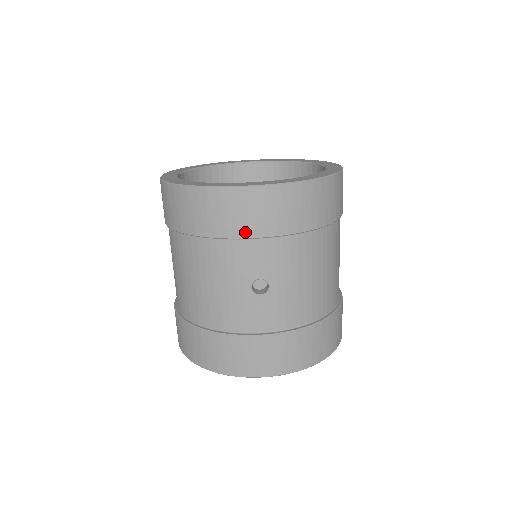
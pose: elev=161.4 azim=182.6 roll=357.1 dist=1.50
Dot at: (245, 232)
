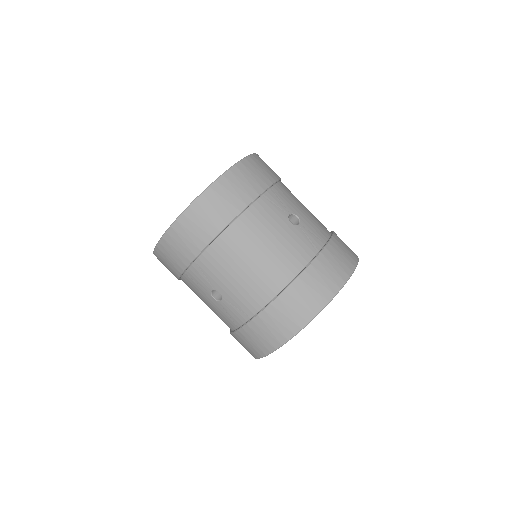
Dot at: (258, 190)
